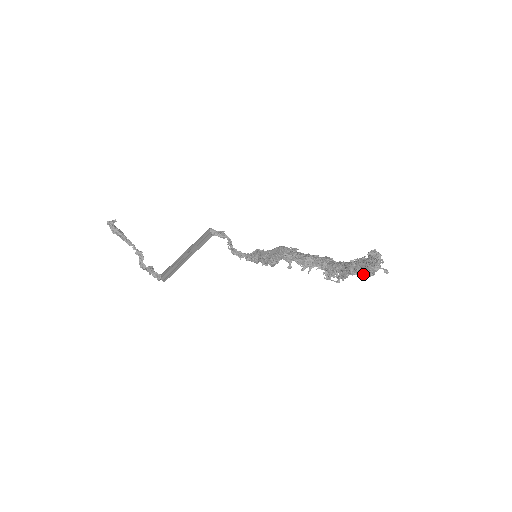
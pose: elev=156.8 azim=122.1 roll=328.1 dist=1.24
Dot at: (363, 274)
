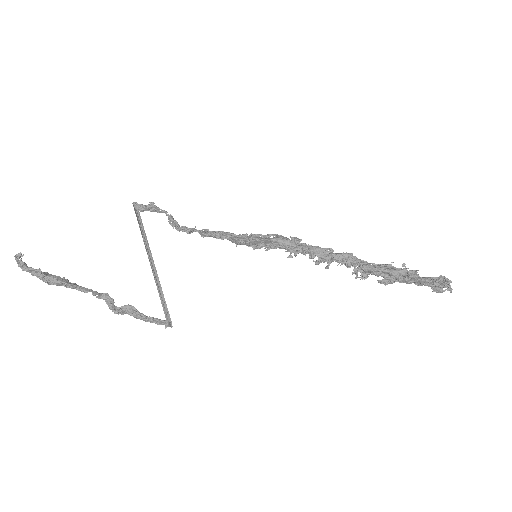
Dot at: occluded
